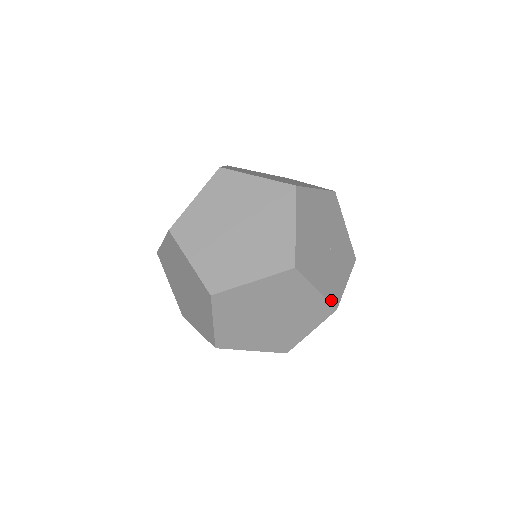
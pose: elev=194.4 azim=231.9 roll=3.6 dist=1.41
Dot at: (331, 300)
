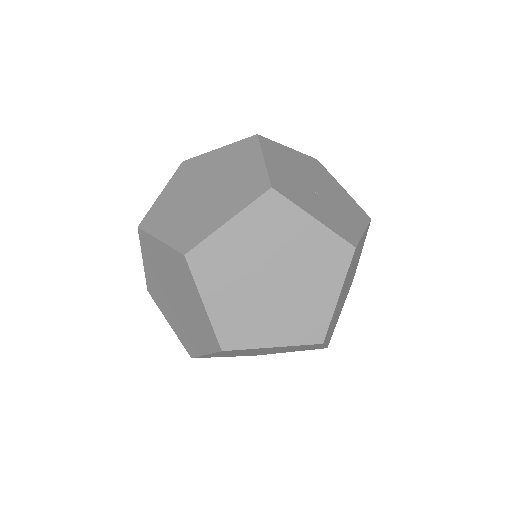
Dot at: (273, 180)
